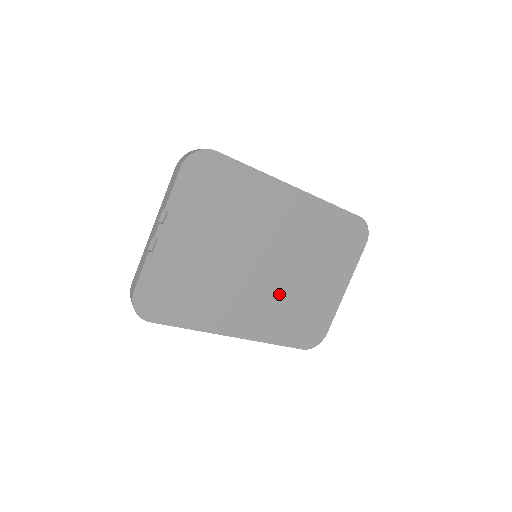
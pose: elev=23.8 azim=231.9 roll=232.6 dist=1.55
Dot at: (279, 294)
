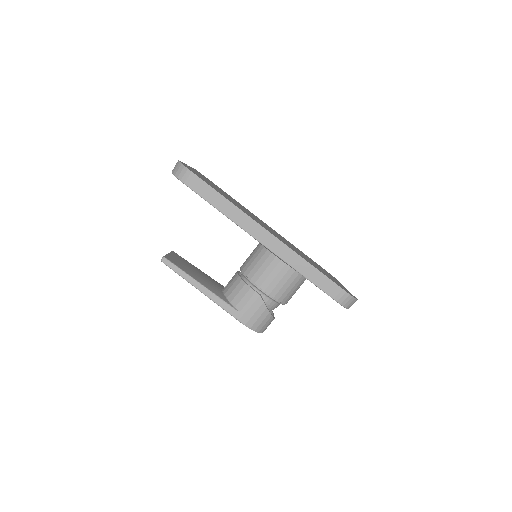
Dot at: occluded
